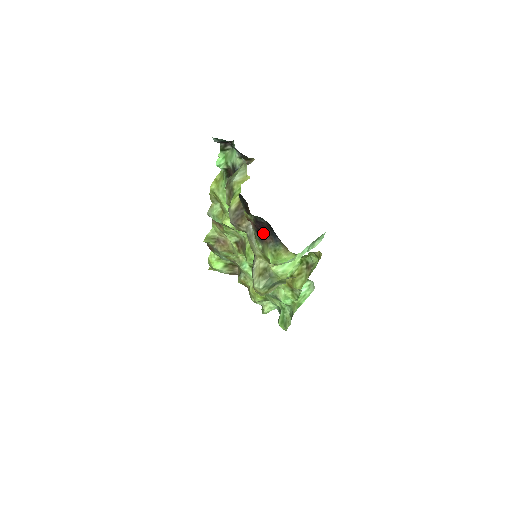
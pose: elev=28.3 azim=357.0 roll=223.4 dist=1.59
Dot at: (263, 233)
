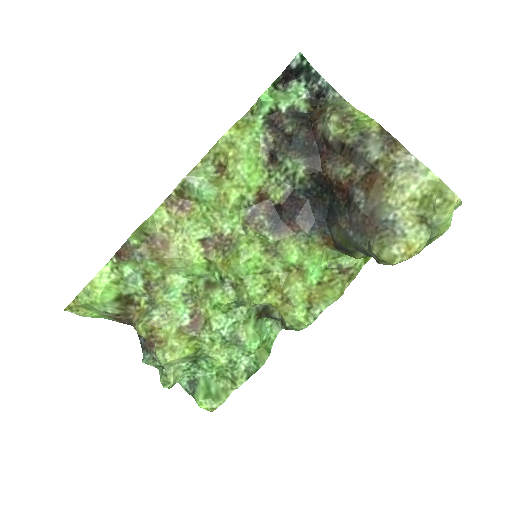
Dot at: (288, 218)
